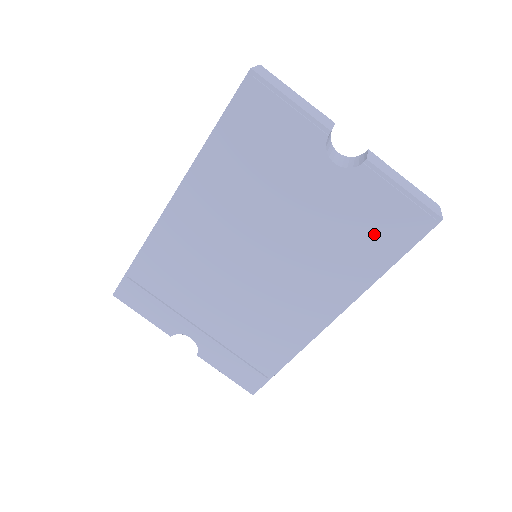
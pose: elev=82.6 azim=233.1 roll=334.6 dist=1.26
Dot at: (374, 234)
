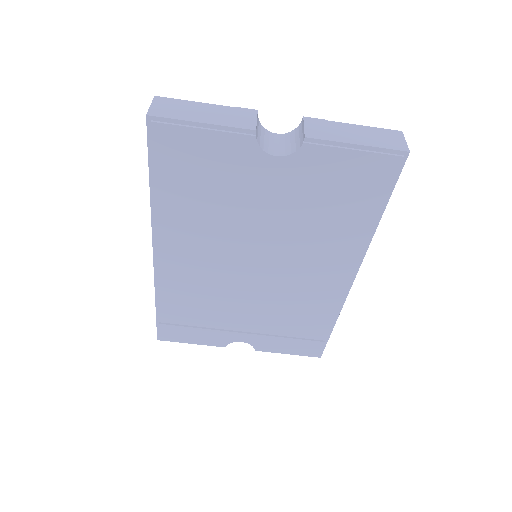
Dot at: (350, 195)
